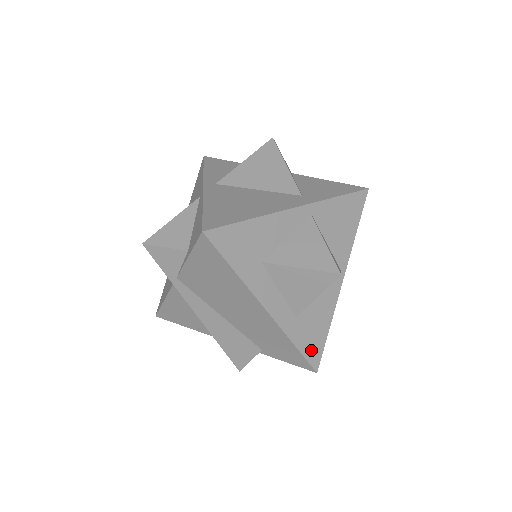
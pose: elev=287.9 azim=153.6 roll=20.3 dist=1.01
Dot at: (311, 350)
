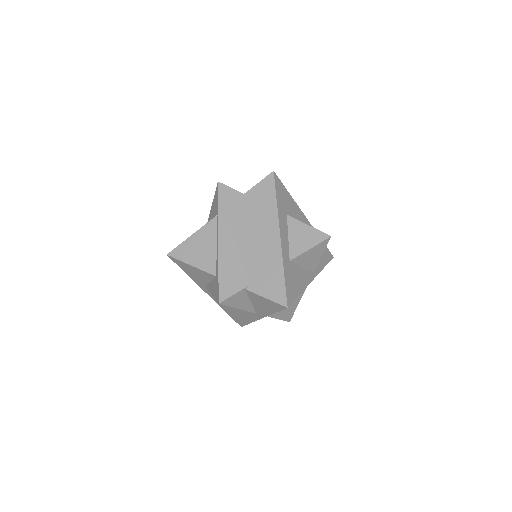
Dot at: (289, 290)
